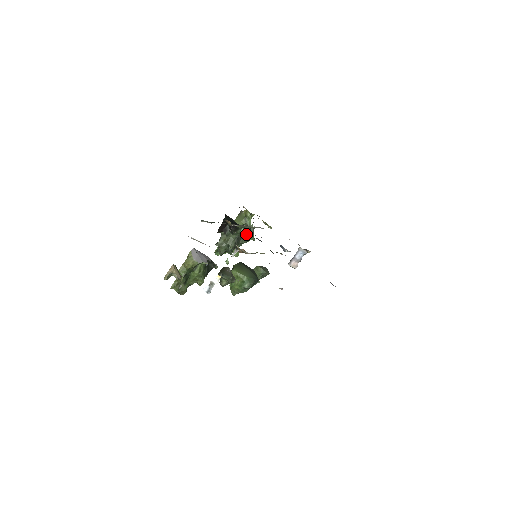
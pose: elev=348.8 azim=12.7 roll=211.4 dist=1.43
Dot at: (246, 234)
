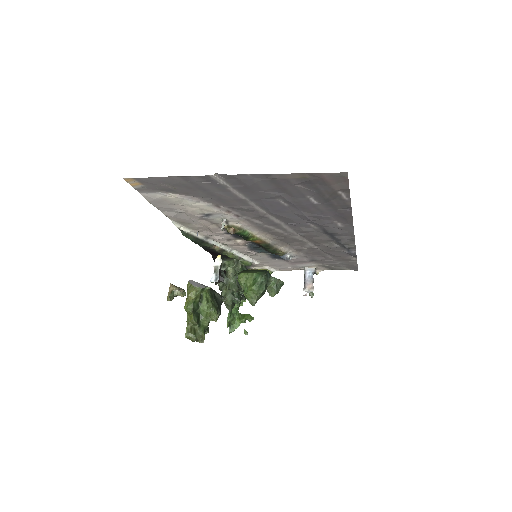
Dot at: occluded
